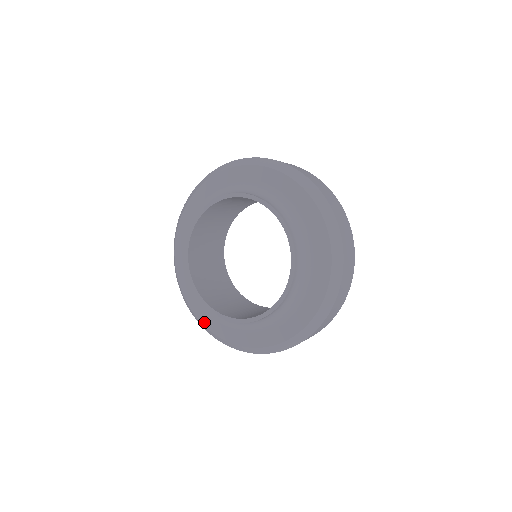
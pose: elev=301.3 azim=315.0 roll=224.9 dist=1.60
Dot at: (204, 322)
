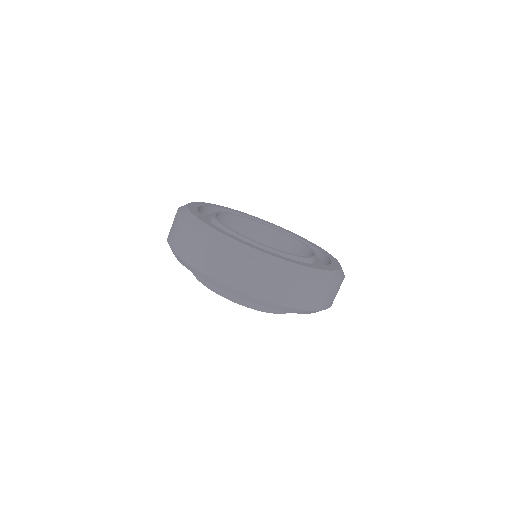
Dot at: occluded
